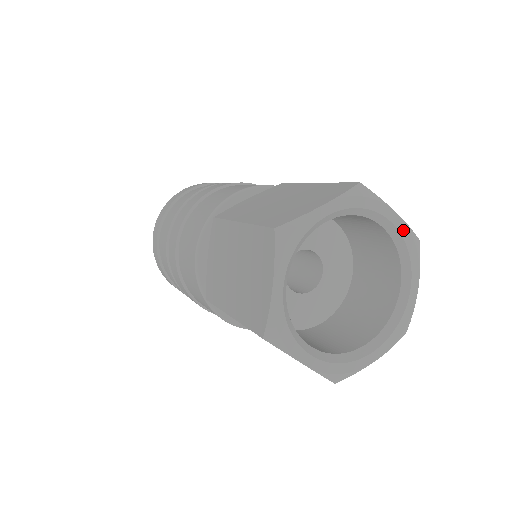
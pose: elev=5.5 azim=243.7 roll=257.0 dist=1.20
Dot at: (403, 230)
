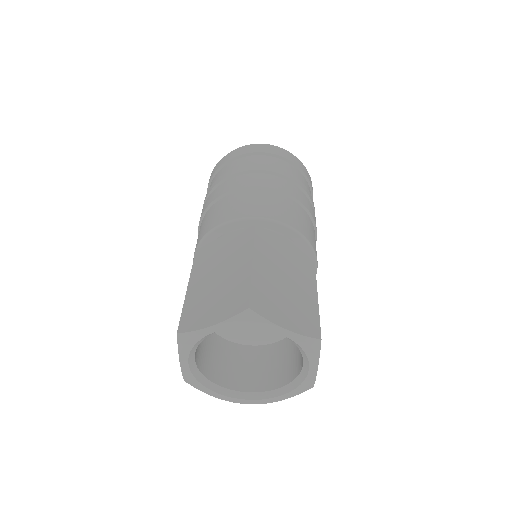
Dot at: (295, 339)
